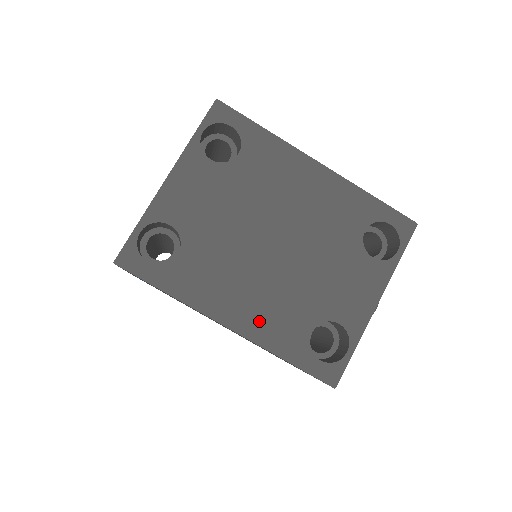
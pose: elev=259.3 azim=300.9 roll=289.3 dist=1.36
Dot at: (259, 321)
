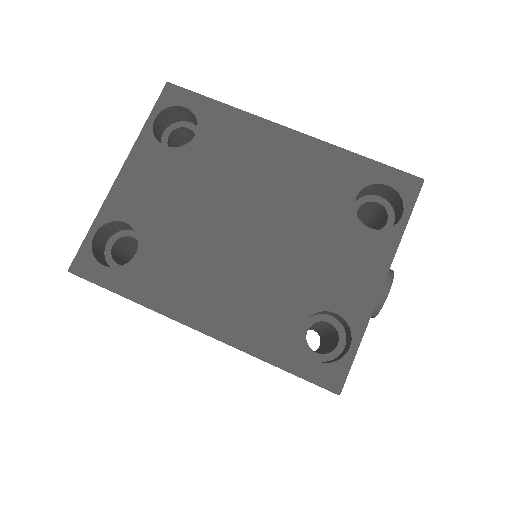
Dot at: (235, 319)
